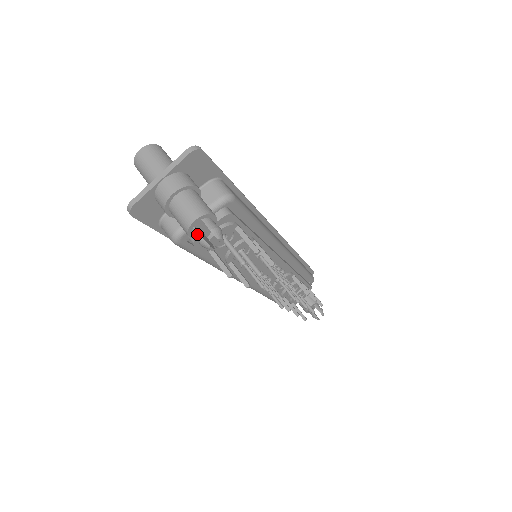
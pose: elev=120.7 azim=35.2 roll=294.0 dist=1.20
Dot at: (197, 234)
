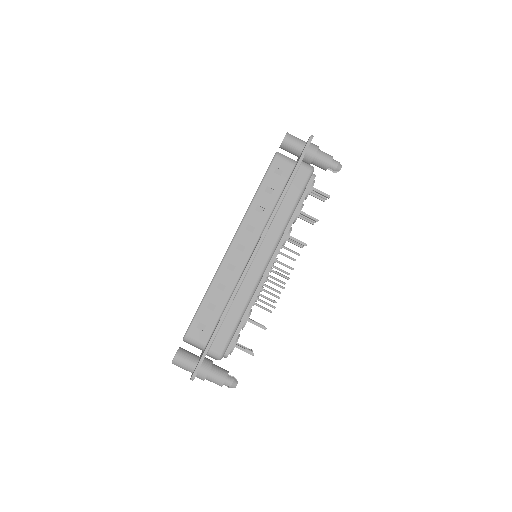
Dot at: occluded
